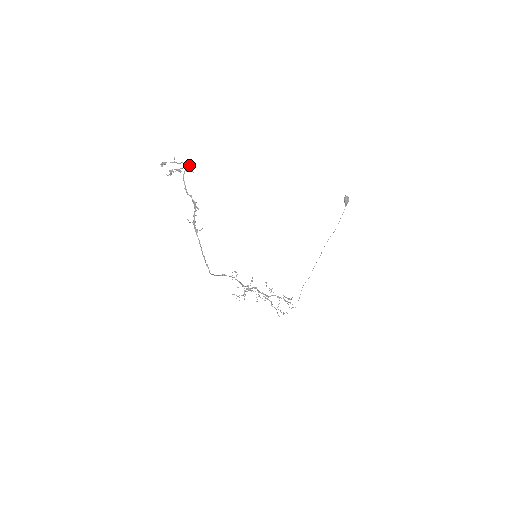
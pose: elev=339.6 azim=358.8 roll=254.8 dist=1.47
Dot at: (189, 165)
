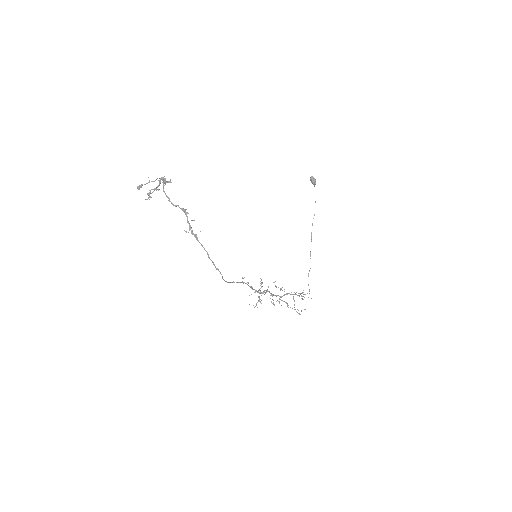
Dot at: (164, 180)
